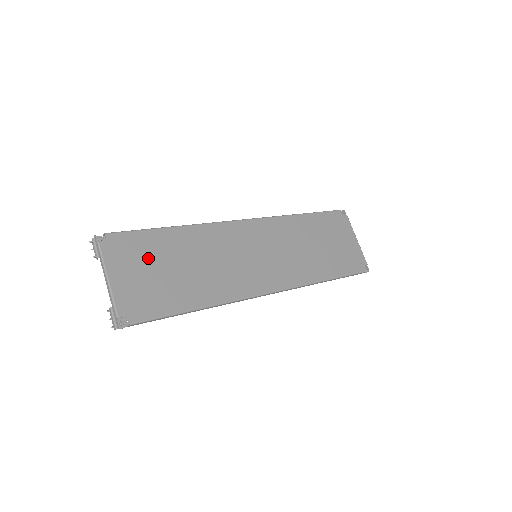
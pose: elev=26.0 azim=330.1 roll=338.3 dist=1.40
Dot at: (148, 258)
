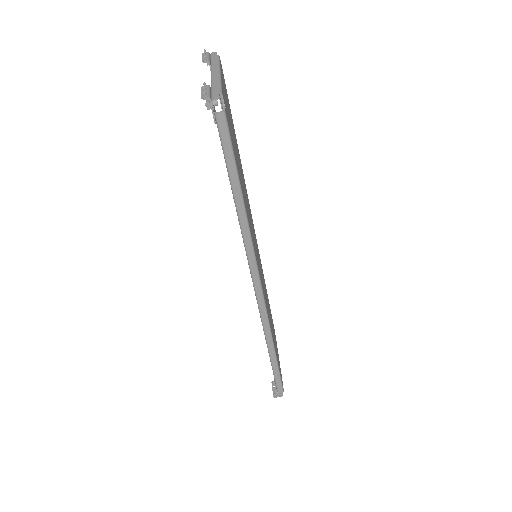
Dot at: occluded
